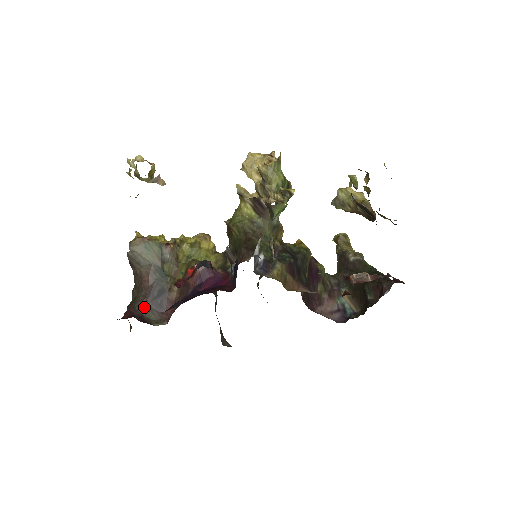
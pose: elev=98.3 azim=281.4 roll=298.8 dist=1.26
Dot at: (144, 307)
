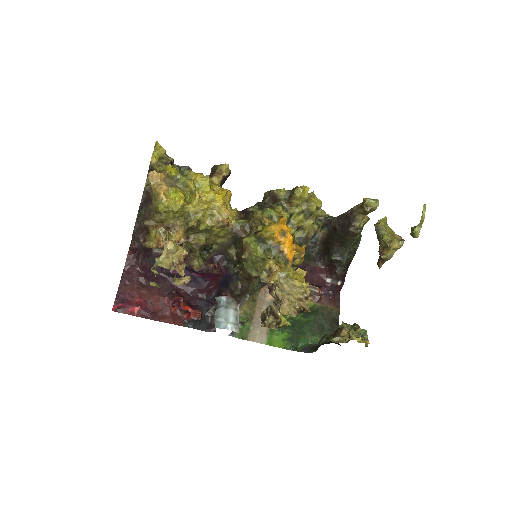
Dot at: occluded
